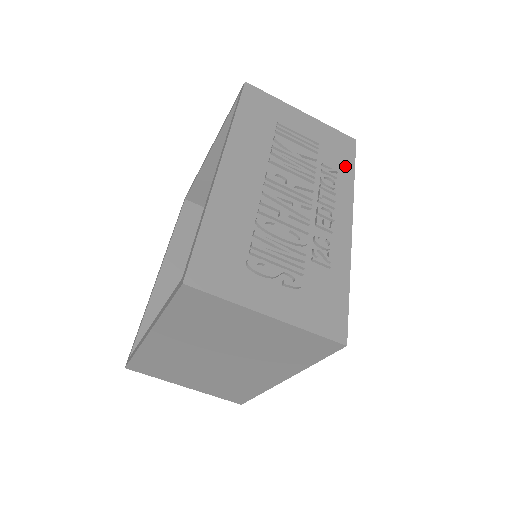
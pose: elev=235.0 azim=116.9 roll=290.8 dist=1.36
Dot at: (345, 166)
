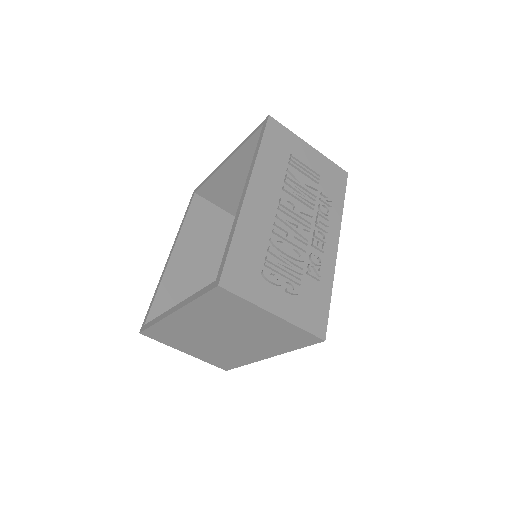
Dot at: (338, 196)
